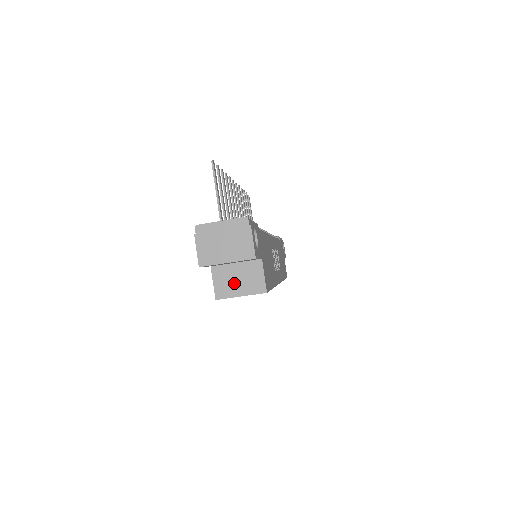
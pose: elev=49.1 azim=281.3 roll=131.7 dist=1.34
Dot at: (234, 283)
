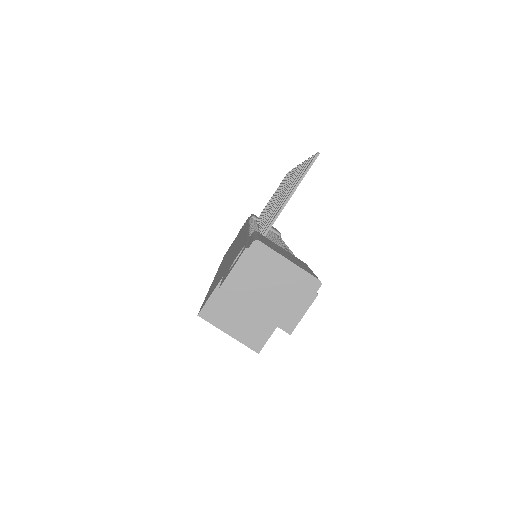
Dot at: (233, 315)
